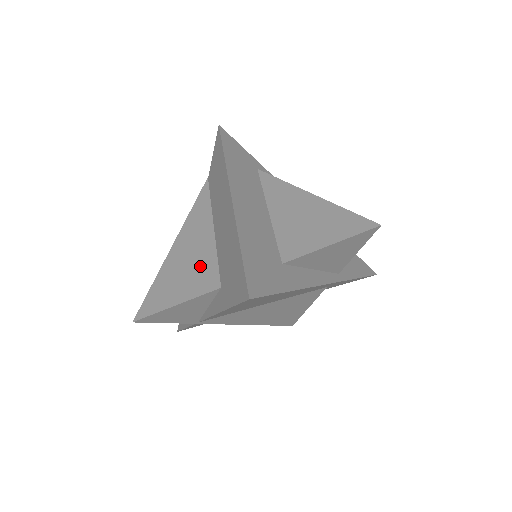
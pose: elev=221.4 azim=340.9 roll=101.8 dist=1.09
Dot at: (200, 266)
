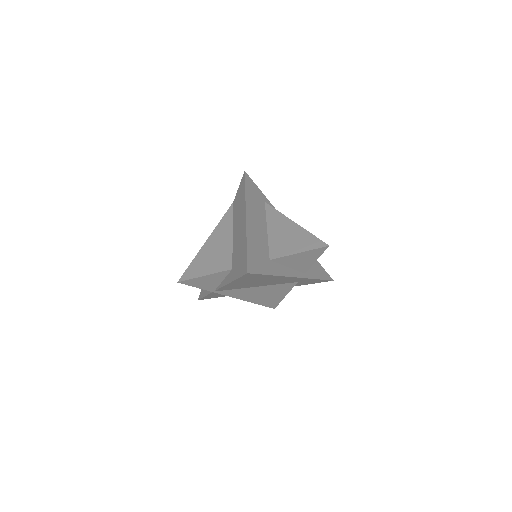
Dot at: (221, 256)
